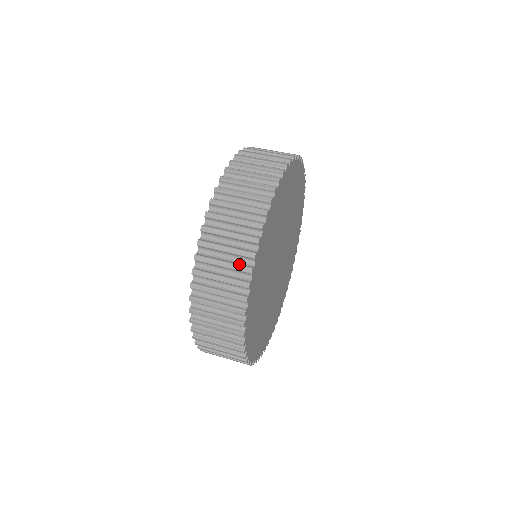
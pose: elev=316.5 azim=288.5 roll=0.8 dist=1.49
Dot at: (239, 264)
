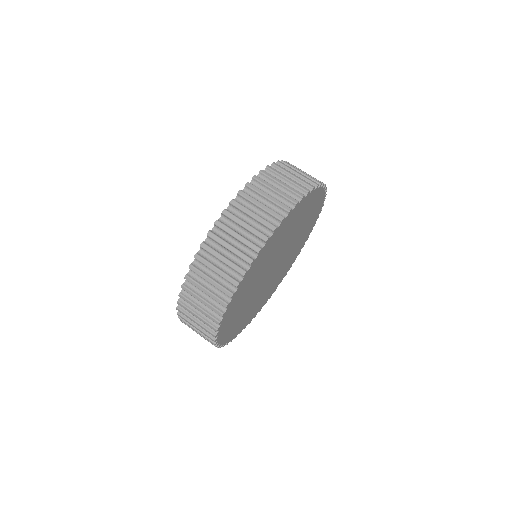
Dot at: (243, 253)
